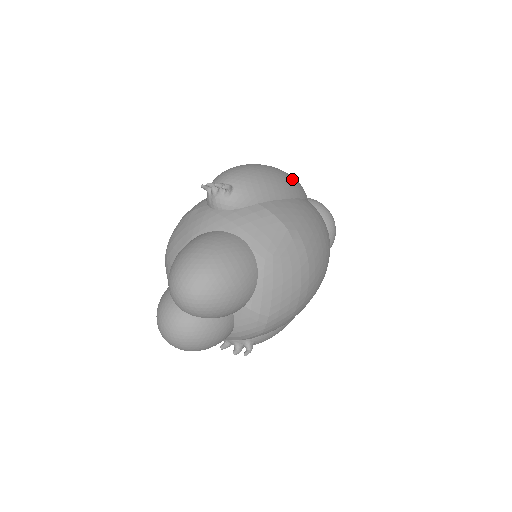
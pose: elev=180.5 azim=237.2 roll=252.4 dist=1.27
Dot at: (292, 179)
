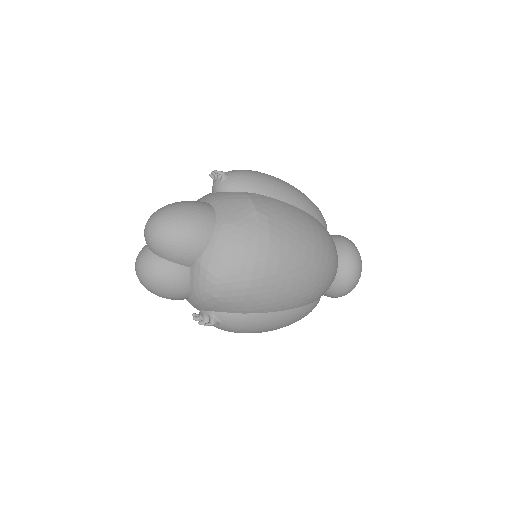
Dot at: (300, 194)
